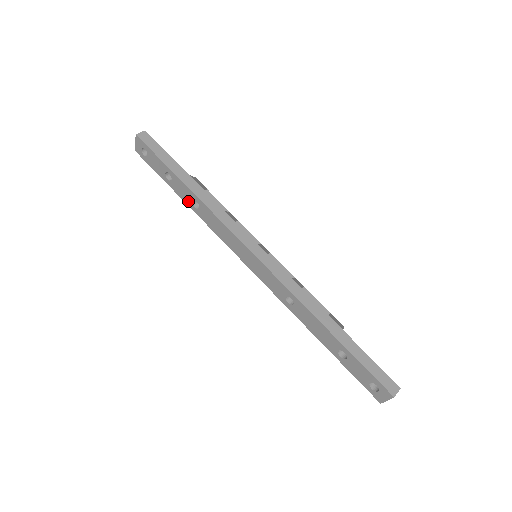
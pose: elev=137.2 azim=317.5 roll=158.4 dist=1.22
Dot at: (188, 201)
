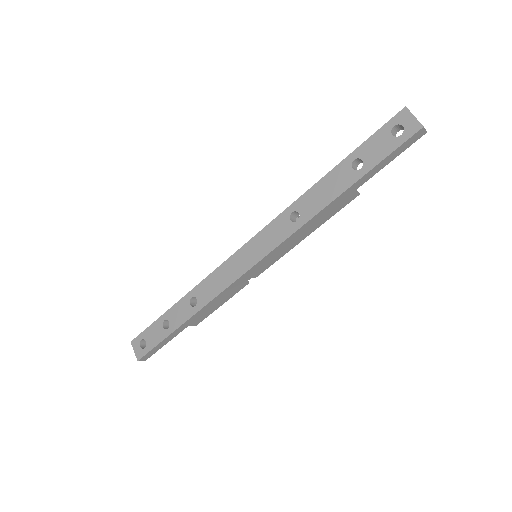
Dot at: (188, 312)
